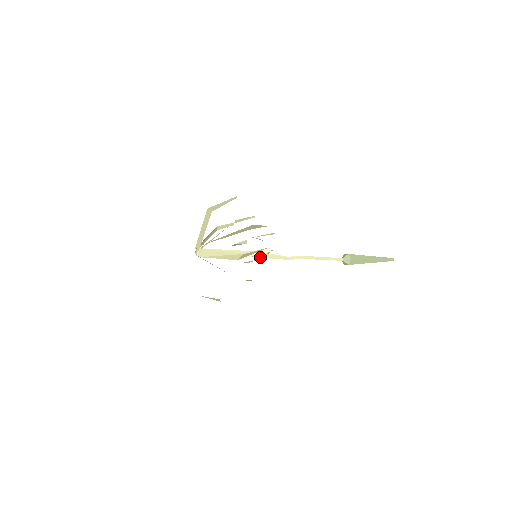
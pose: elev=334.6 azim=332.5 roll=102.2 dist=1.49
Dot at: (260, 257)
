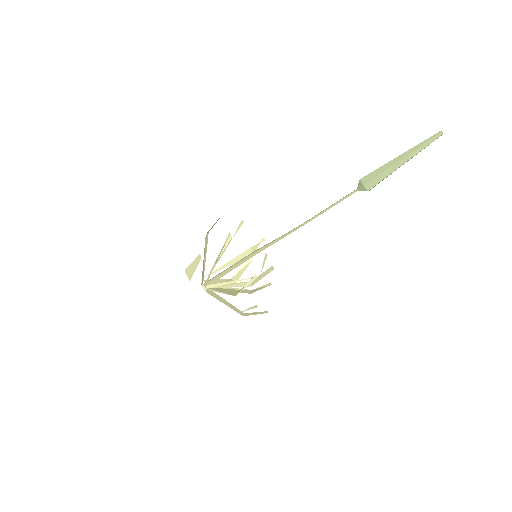
Dot at: occluded
